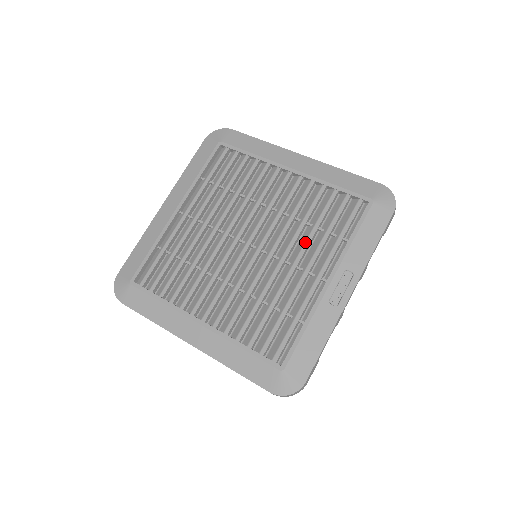
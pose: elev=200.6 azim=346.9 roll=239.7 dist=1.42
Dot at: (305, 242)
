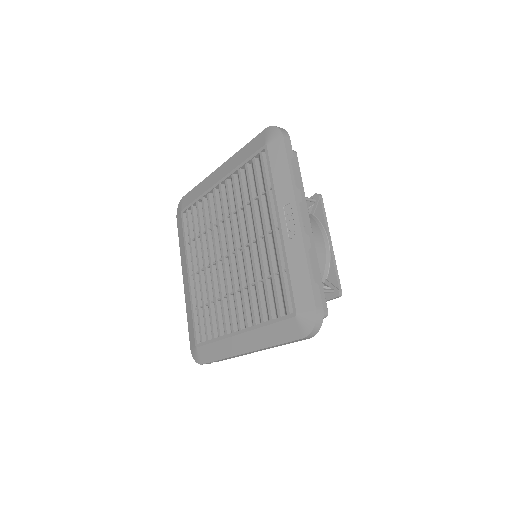
Dot at: (253, 216)
